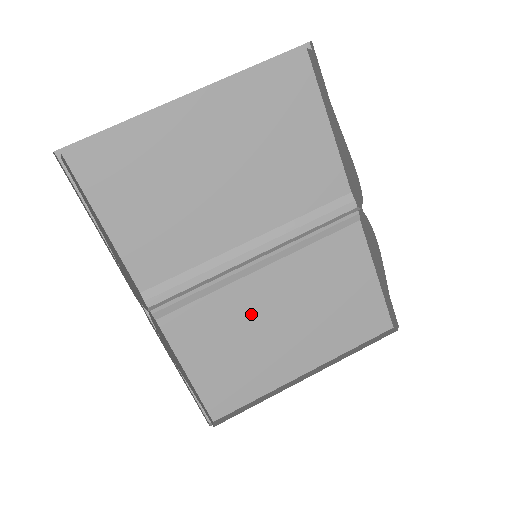
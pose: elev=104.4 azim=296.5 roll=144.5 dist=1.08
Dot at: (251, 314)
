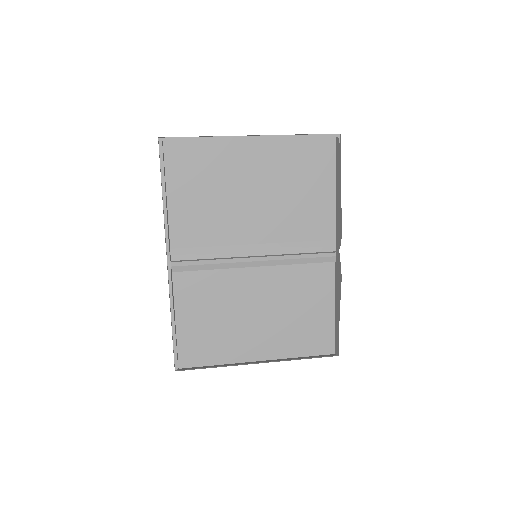
Dot at: (237, 297)
